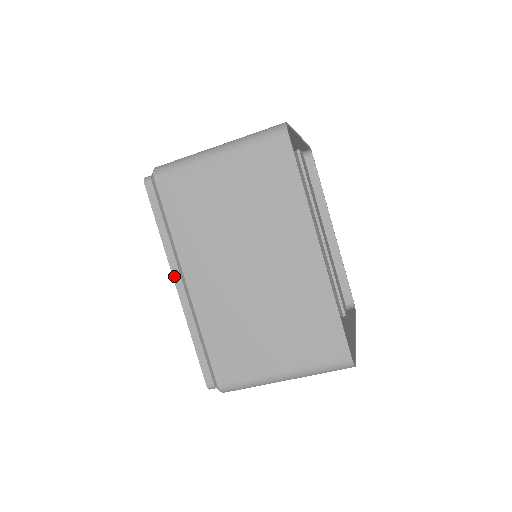
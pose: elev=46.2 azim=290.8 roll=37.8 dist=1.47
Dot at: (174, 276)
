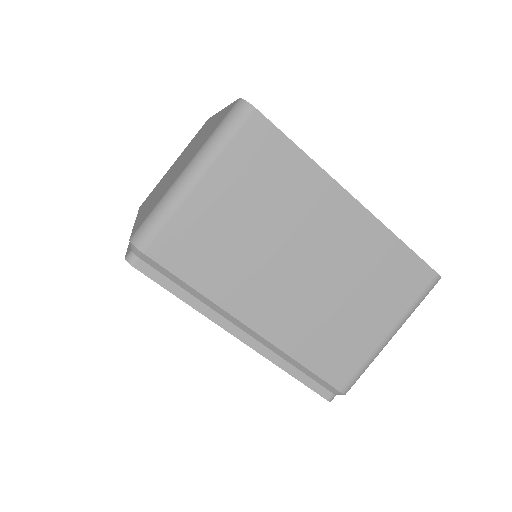
Dot at: occluded
